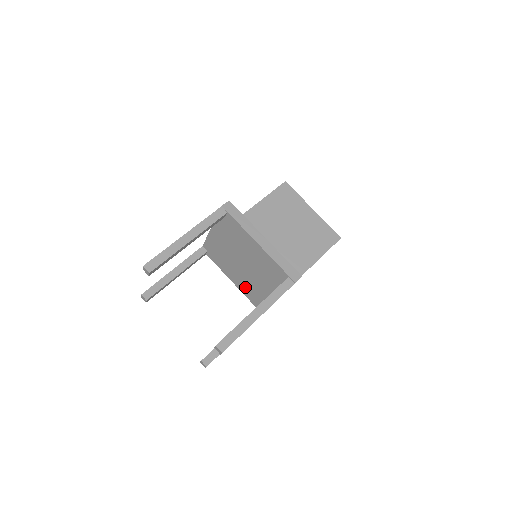
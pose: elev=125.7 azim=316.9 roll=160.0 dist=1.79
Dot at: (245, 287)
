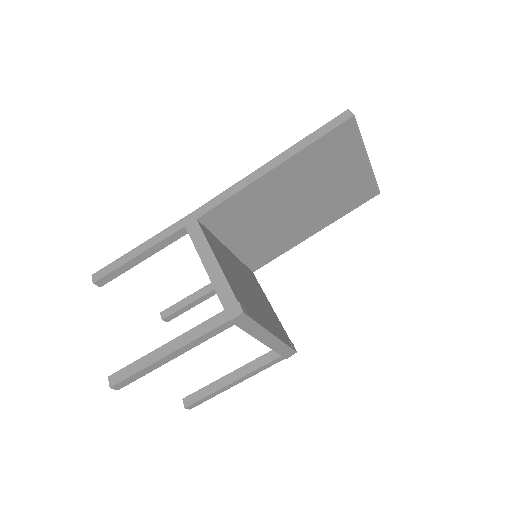
Dot at: occluded
